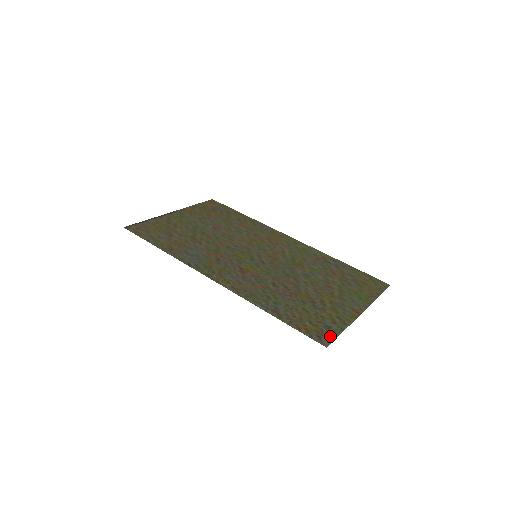
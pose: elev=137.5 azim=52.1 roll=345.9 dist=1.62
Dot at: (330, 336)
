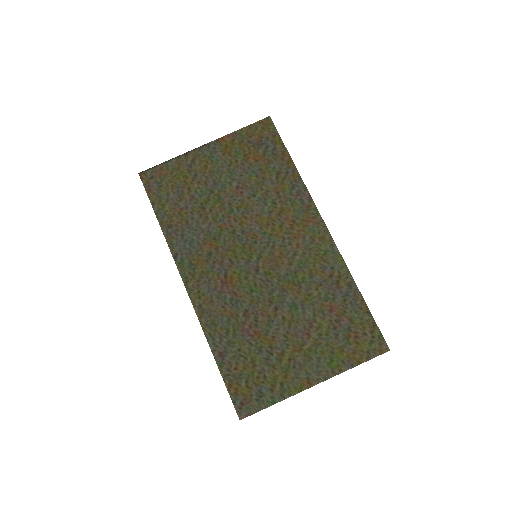
Dot at: (254, 407)
